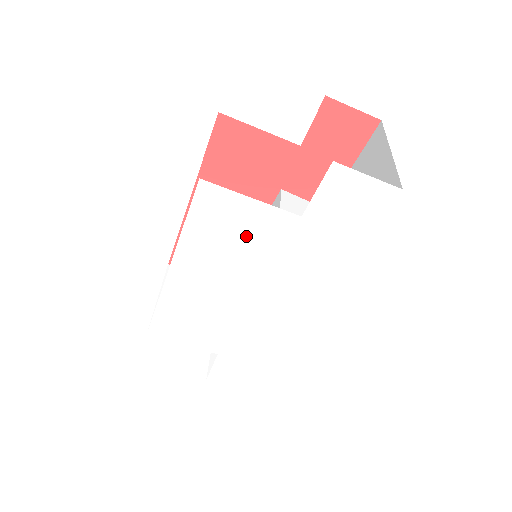
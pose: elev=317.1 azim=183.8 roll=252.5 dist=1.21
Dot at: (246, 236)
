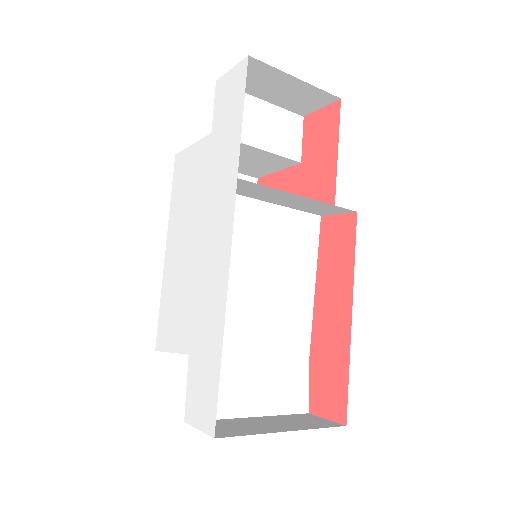
Dot at: (193, 178)
